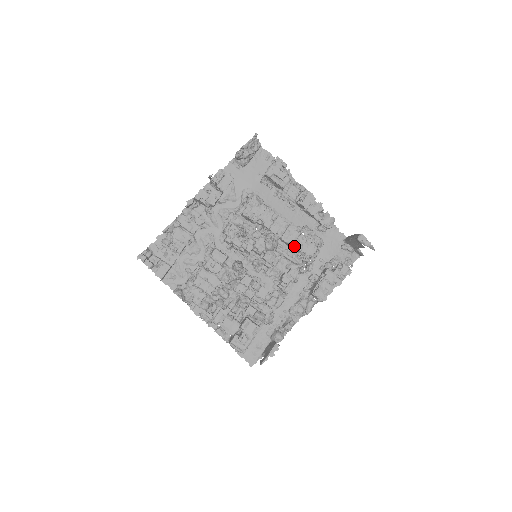
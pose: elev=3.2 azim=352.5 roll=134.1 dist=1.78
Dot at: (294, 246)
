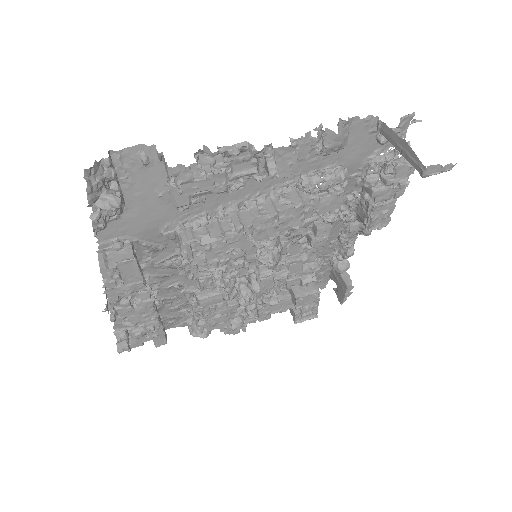
Dot at: occluded
